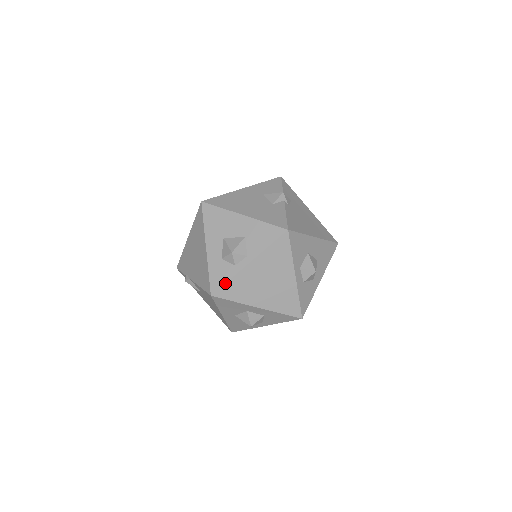
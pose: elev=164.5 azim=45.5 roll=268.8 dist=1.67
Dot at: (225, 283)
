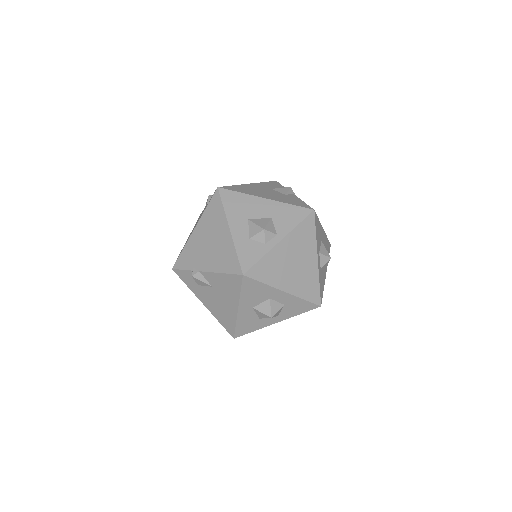
Dot at: (257, 261)
